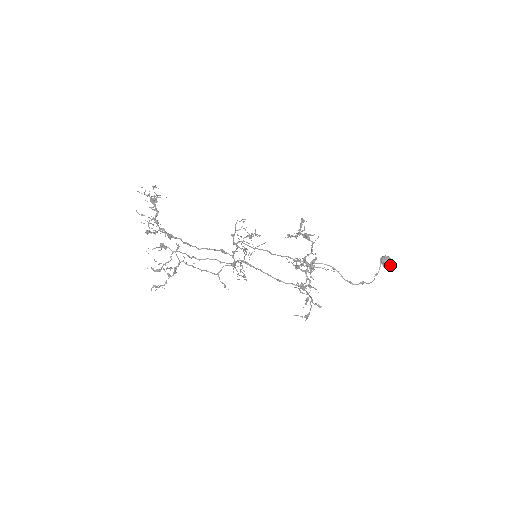
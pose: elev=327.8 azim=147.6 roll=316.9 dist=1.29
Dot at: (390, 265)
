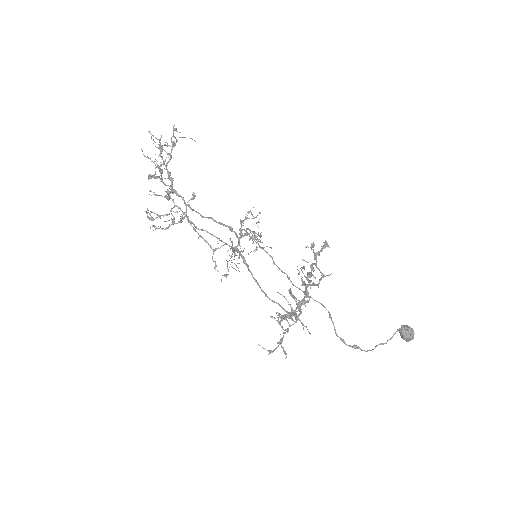
Dot at: (408, 339)
